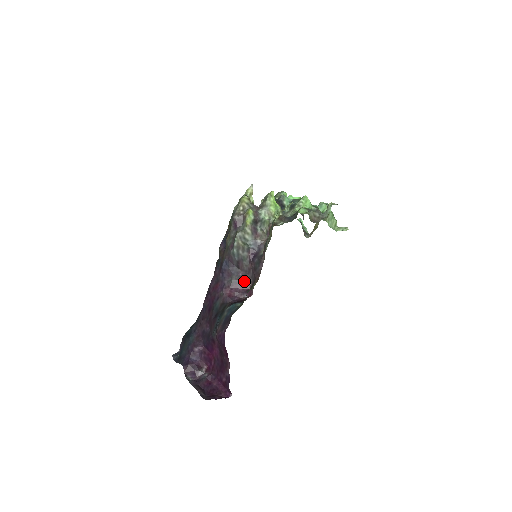
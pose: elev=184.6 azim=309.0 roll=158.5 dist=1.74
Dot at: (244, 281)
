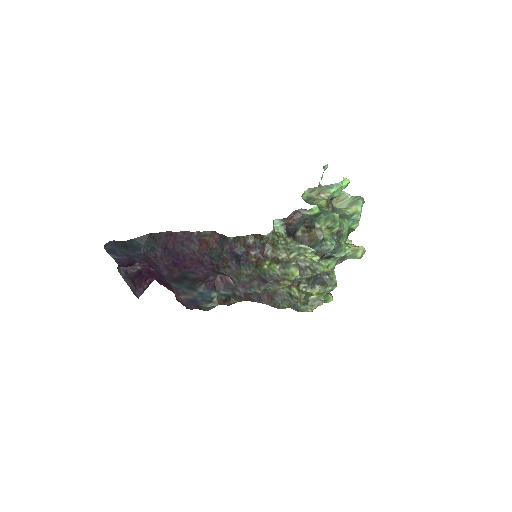
Dot at: occluded
